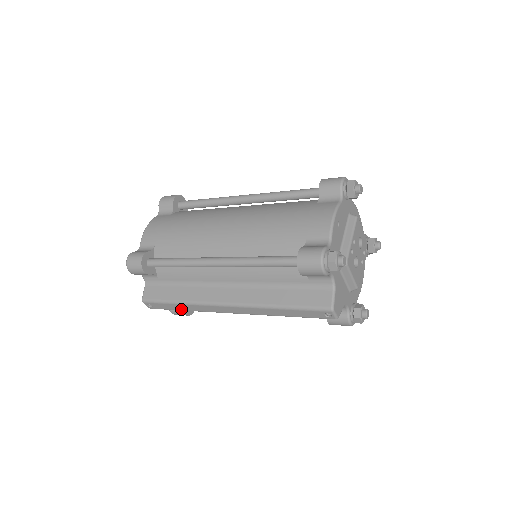
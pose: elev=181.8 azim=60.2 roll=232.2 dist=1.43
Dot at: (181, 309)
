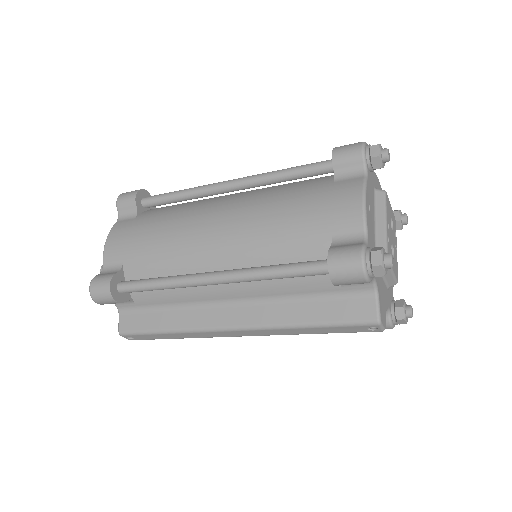
Dot at: (172, 338)
